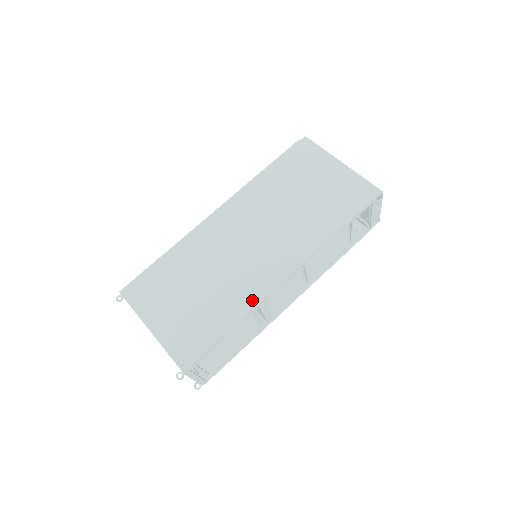
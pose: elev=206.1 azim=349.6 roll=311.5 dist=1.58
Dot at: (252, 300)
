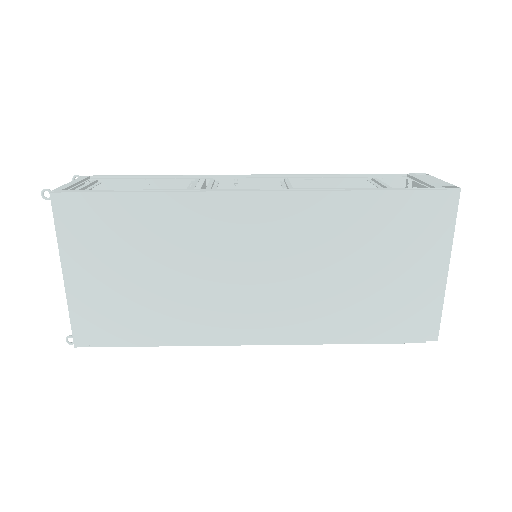
Dot at: (201, 337)
